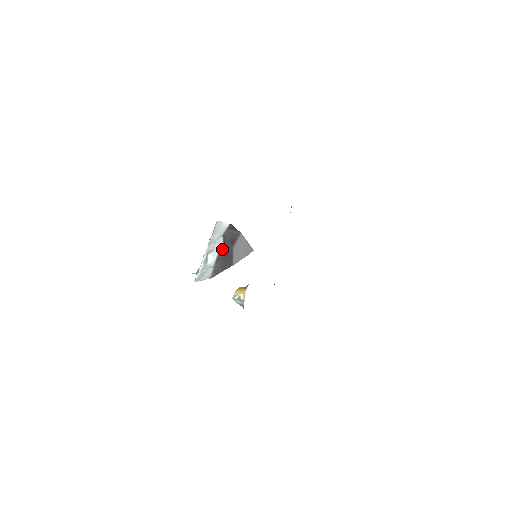
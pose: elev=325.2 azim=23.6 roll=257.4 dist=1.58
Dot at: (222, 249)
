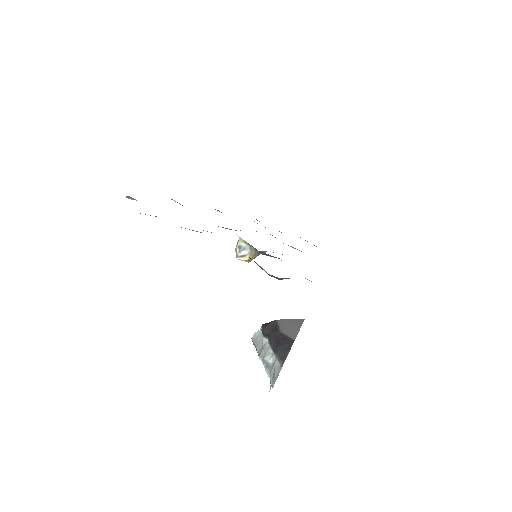
Dot at: (271, 342)
